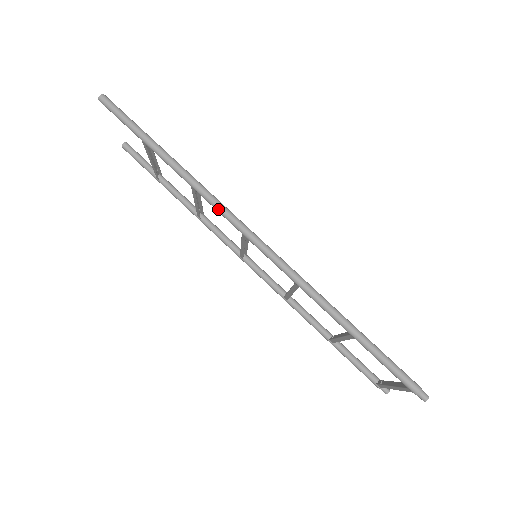
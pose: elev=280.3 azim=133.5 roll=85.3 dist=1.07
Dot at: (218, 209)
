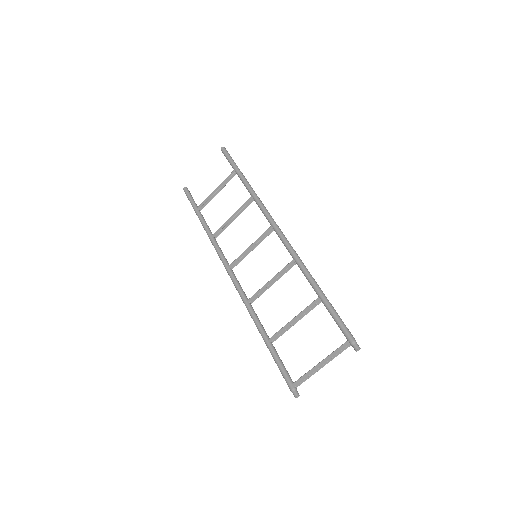
Dot at: (265, 209)
